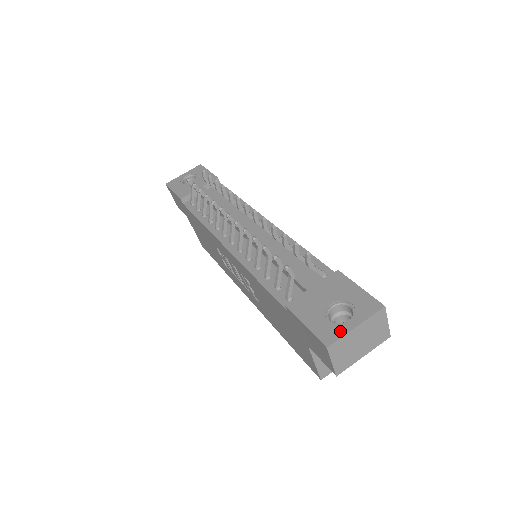
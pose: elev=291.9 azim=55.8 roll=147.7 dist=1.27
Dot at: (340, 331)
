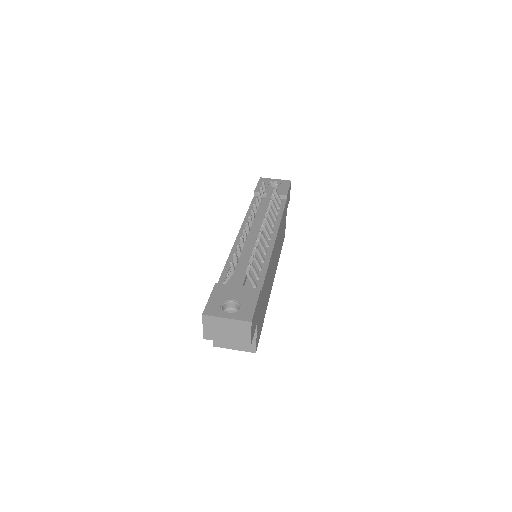
Dot at: (218, 313)
